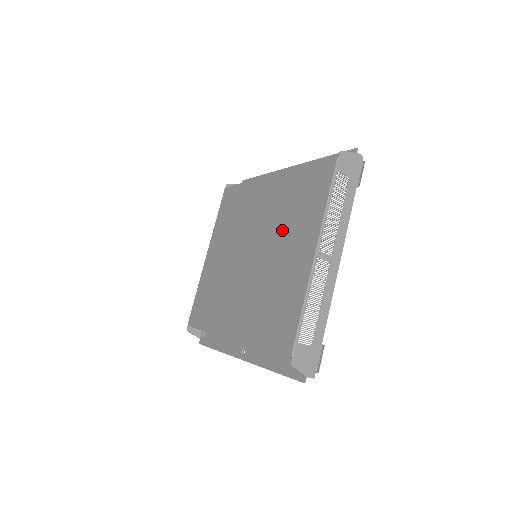
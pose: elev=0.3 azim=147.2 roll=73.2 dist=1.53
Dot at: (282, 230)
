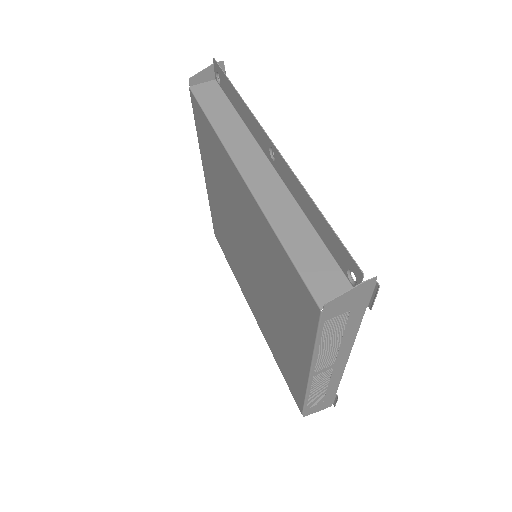
Dot at: (272, 290)
